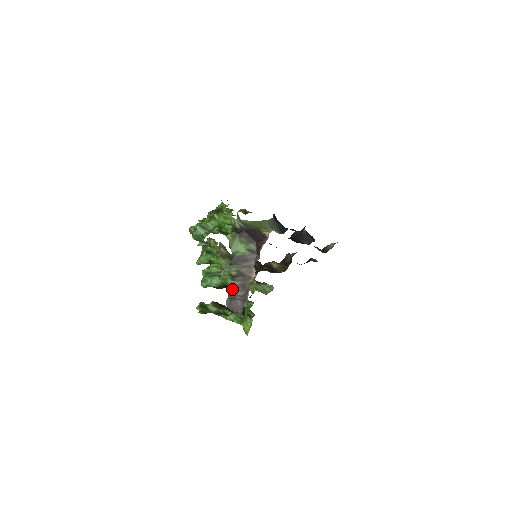
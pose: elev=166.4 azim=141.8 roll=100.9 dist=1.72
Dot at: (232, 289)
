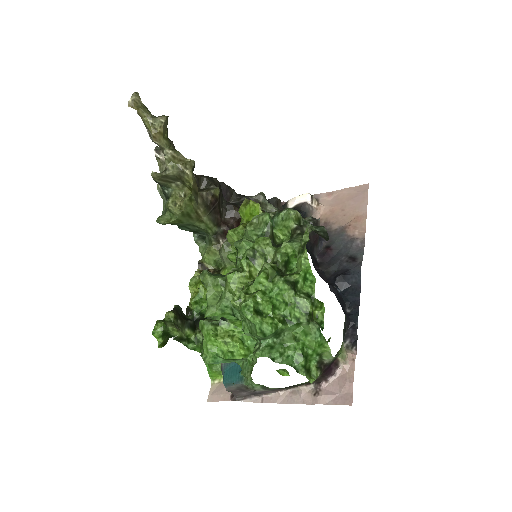
Dot at: (252, 390)
